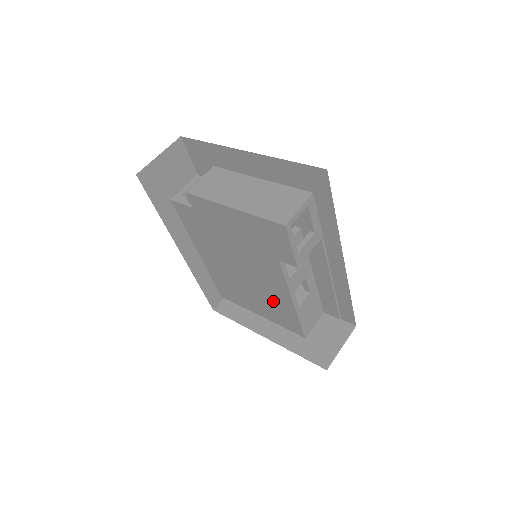
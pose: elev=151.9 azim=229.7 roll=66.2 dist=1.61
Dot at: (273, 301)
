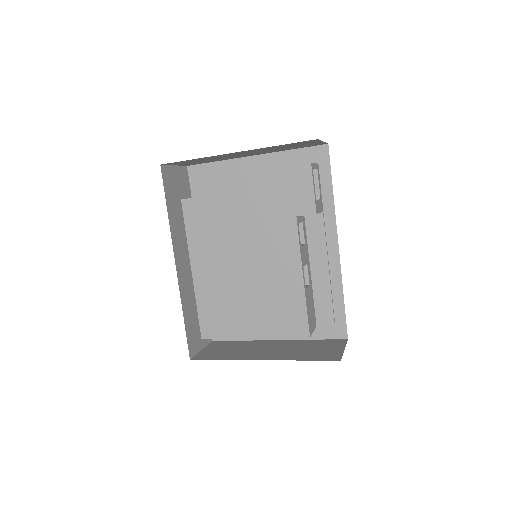
Dot at: (277, 293)
